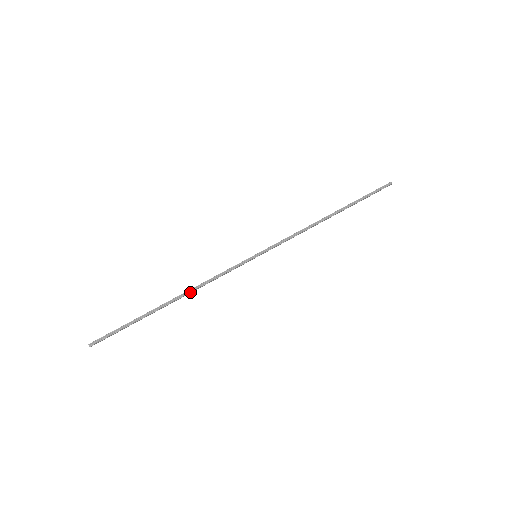
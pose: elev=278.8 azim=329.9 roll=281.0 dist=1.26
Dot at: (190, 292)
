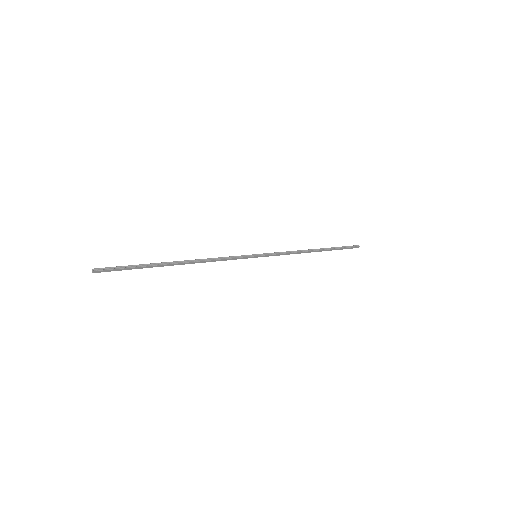
Dot at: (197, 261)
